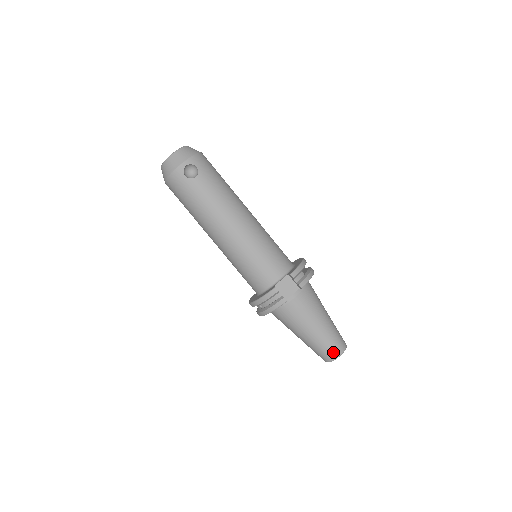
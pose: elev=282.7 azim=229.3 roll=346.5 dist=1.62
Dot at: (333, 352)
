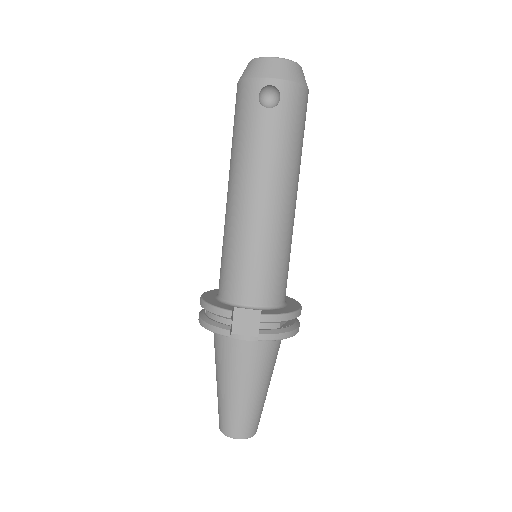
Dot at: (232, 428)
